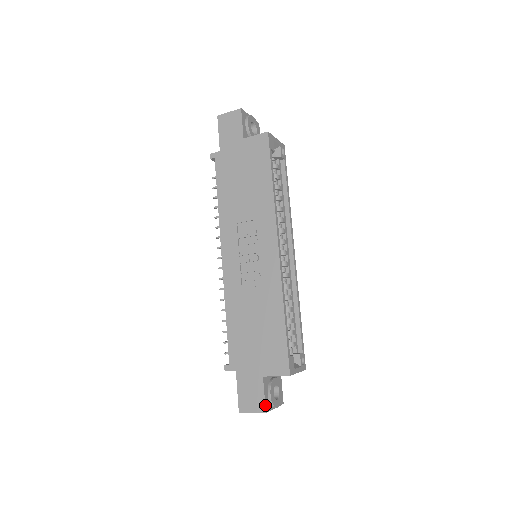
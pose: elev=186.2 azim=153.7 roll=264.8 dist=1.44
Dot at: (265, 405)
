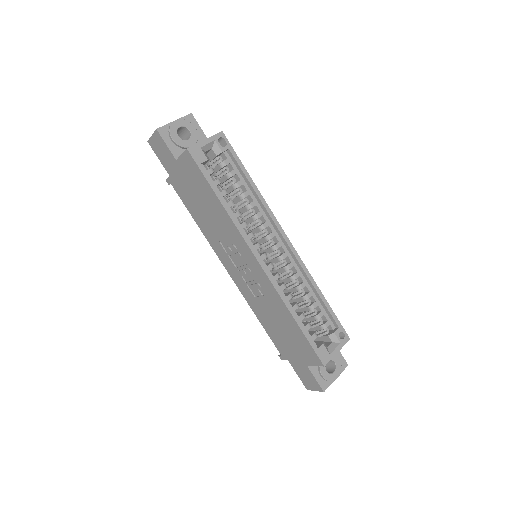
Dot at: (320, 386)
